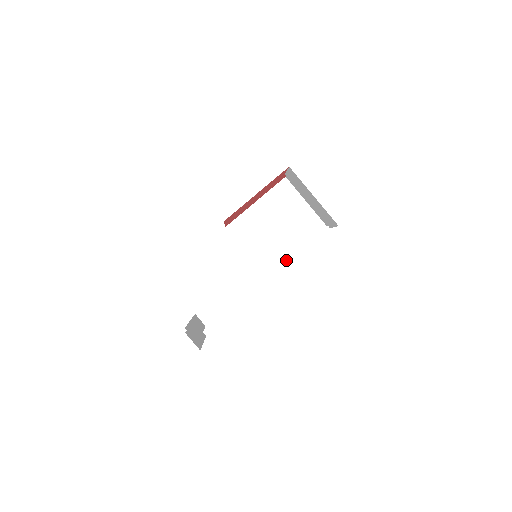
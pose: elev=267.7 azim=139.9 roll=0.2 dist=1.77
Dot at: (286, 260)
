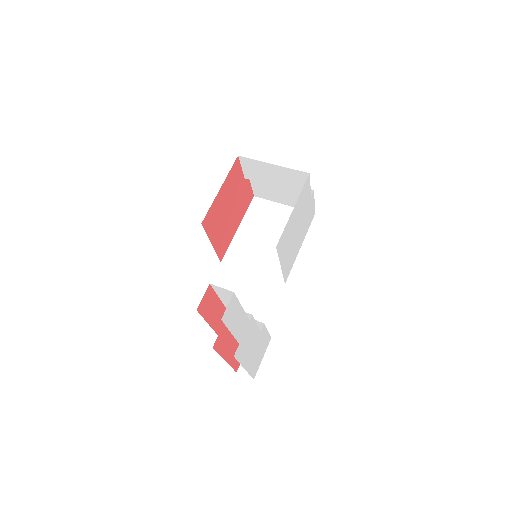
Dot at: (294, 260)
